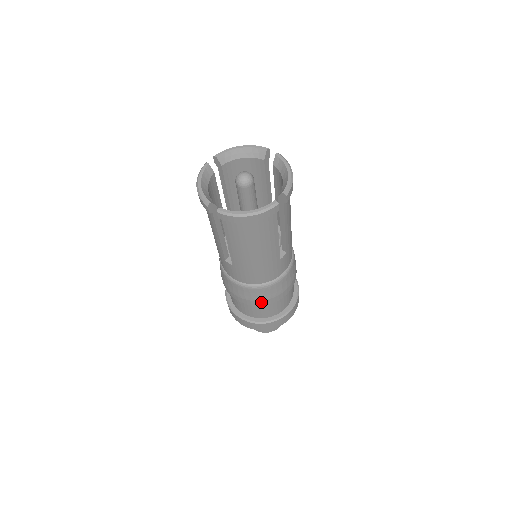
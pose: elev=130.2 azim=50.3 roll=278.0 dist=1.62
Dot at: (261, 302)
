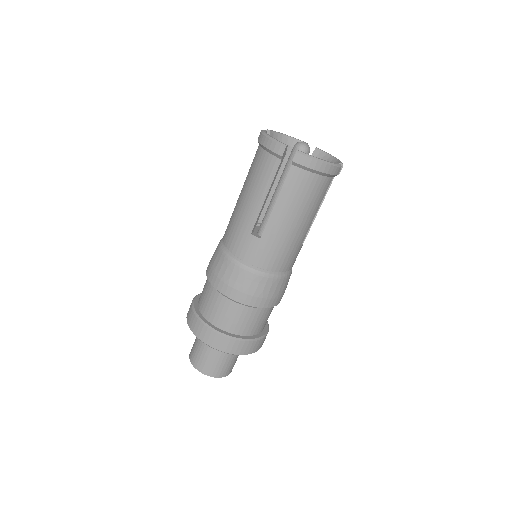
Dot at: (261, 301)
